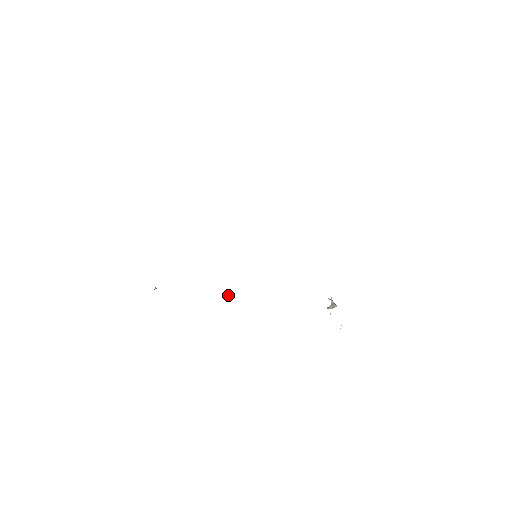
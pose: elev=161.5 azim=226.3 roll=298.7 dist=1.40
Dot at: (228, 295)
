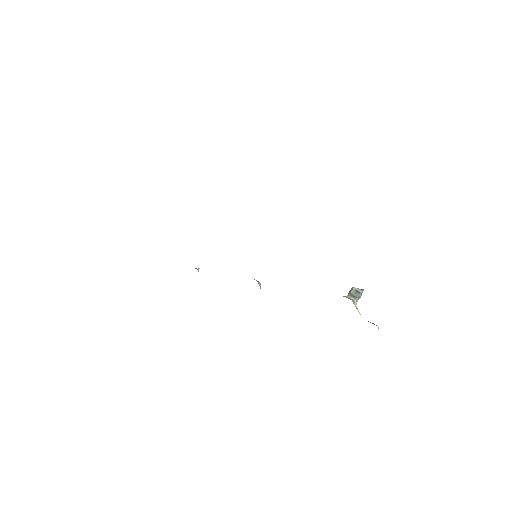
Dot at: (260, 286)
